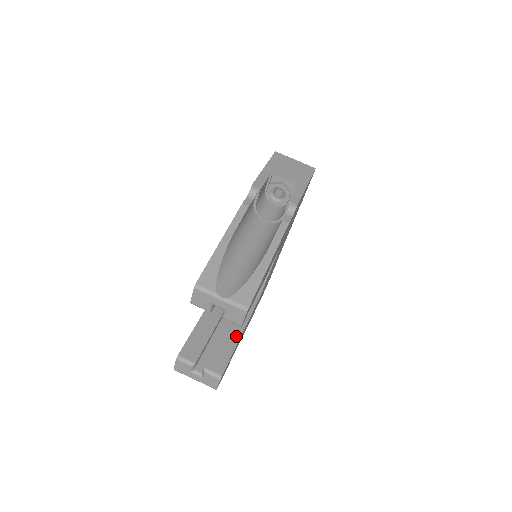
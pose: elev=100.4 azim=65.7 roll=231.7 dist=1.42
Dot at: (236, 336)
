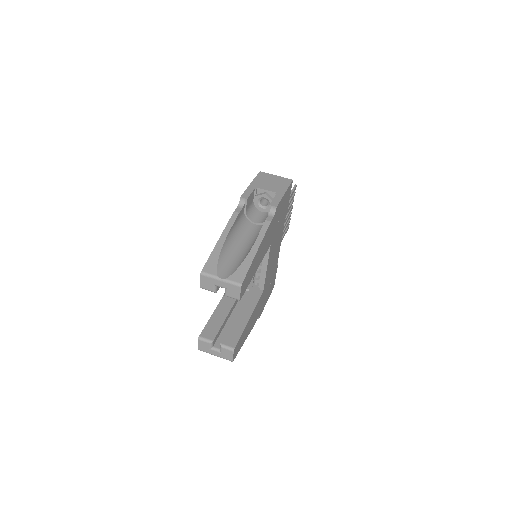
Dot at: (245, 319)
